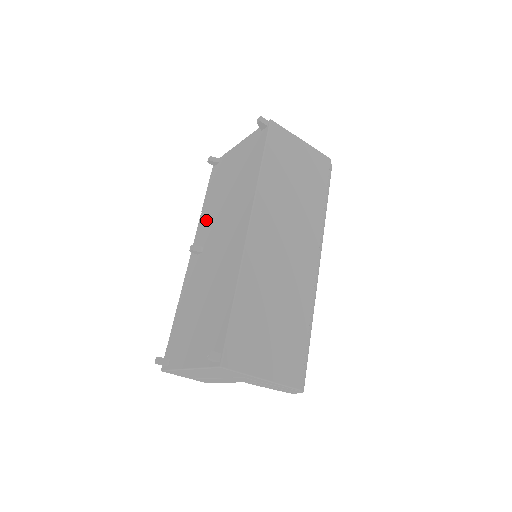
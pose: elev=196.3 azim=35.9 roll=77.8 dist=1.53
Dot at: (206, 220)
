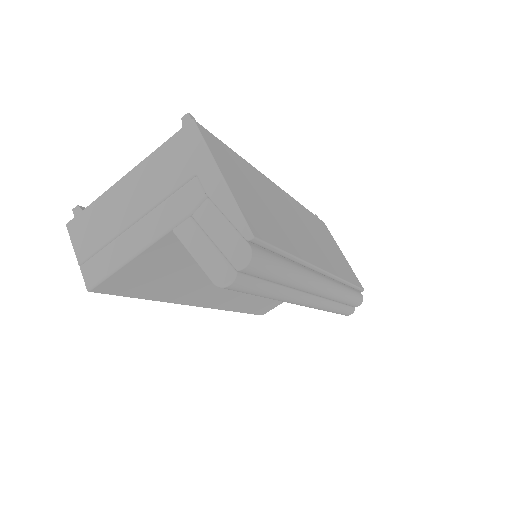
Dot at: occluded
